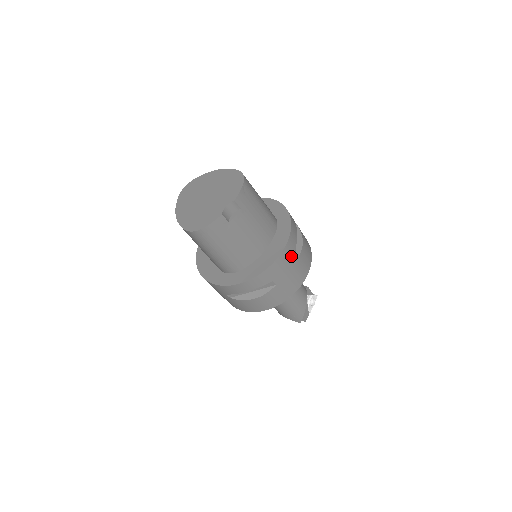
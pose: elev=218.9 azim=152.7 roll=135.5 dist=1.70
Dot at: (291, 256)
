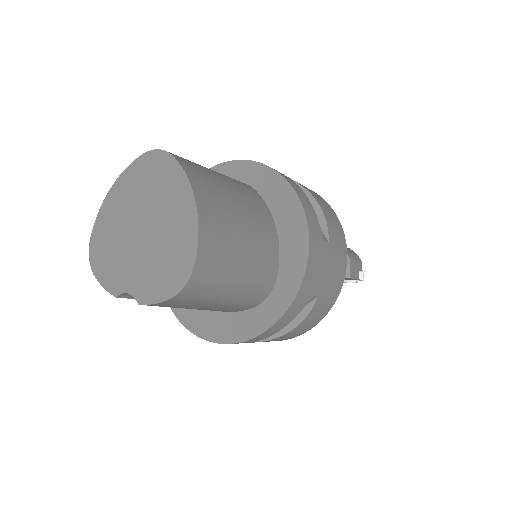
Dot at: occluded
